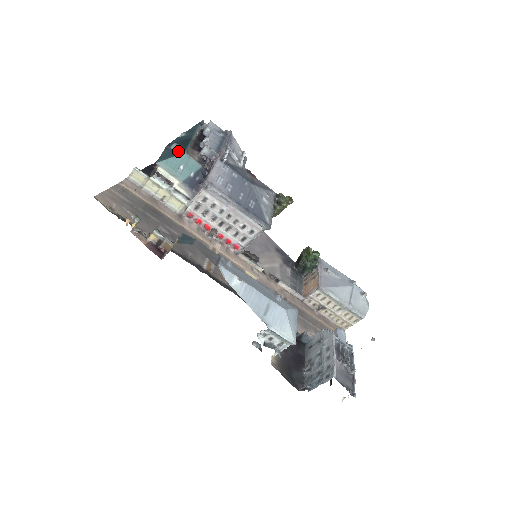
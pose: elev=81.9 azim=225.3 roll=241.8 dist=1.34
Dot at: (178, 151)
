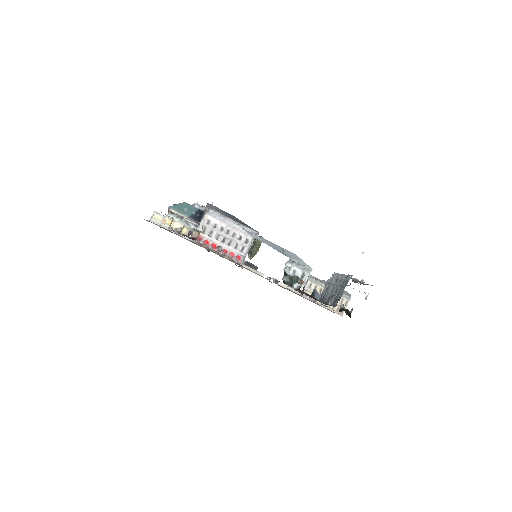
Dot at: occluded
